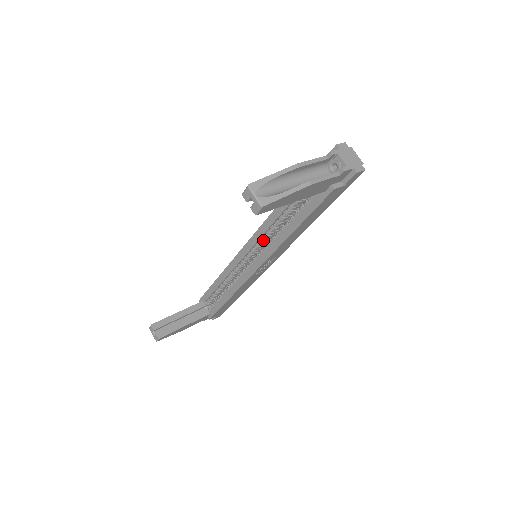
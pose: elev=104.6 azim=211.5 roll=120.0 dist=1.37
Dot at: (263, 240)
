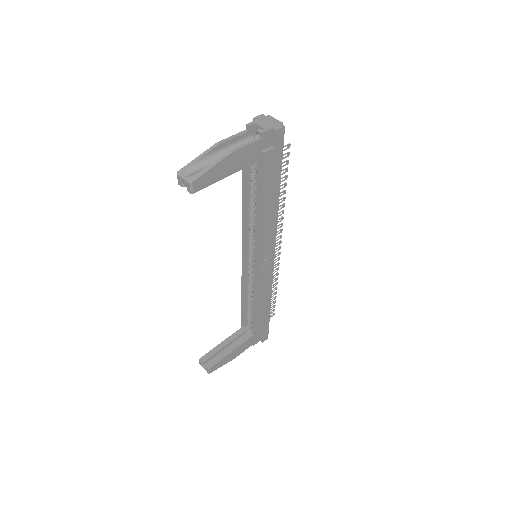
Dot at: (251, 236)
